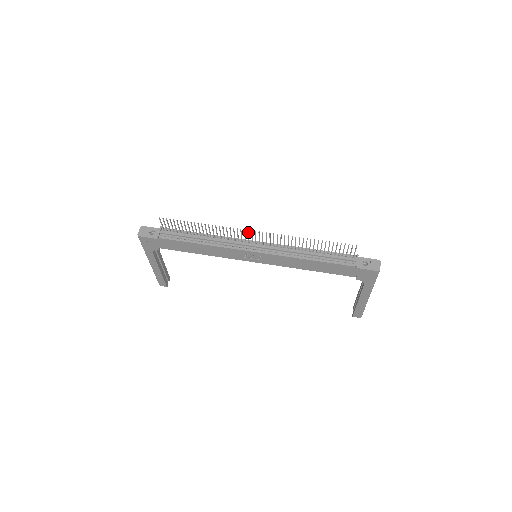
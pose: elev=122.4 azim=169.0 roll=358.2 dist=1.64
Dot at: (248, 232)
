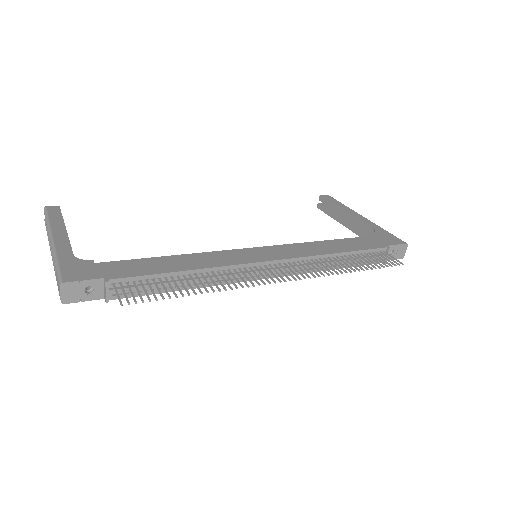
Dot at: (273, 281)
